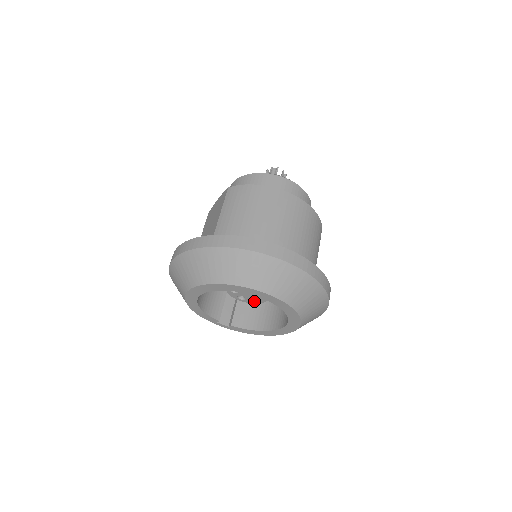
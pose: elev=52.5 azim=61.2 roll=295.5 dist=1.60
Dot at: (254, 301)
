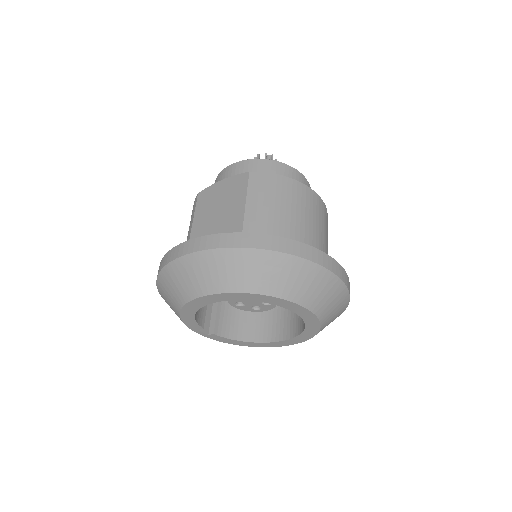
Dot at: (252, 309)
